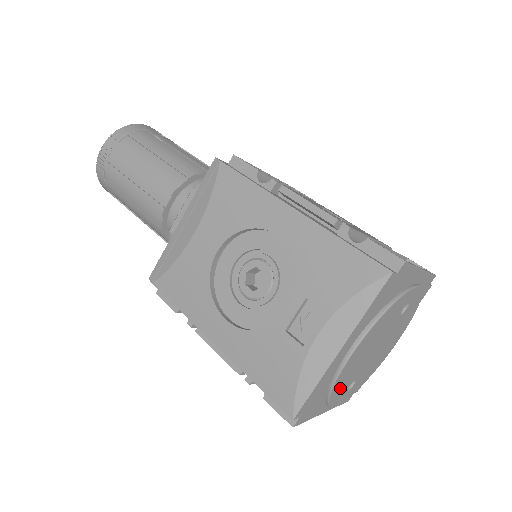
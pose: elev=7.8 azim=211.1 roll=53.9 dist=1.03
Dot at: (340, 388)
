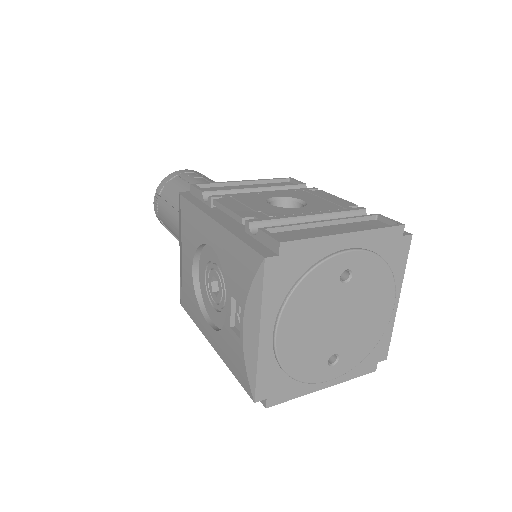
Dot at: (305, 366)
